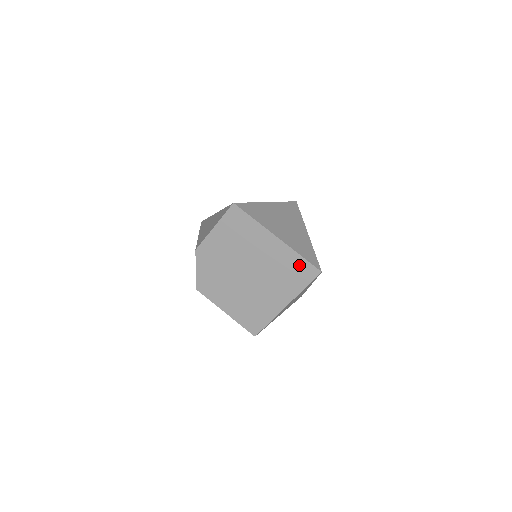
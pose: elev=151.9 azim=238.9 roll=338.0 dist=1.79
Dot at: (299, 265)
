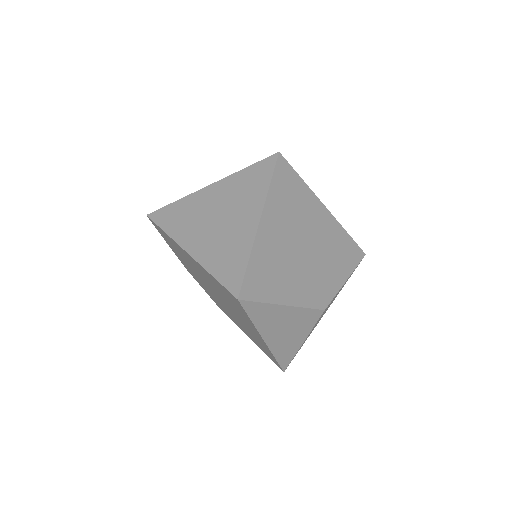
Dot at: (222, 288)
